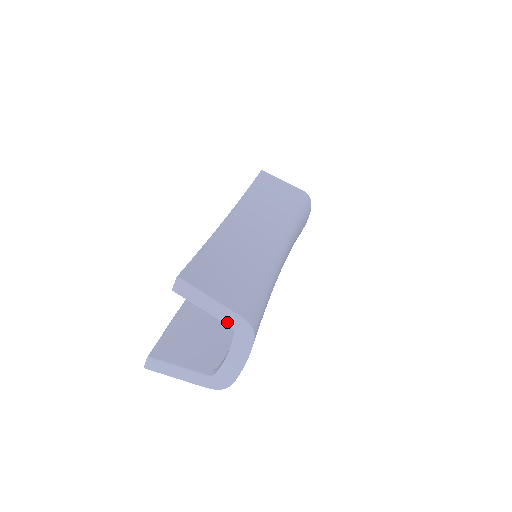
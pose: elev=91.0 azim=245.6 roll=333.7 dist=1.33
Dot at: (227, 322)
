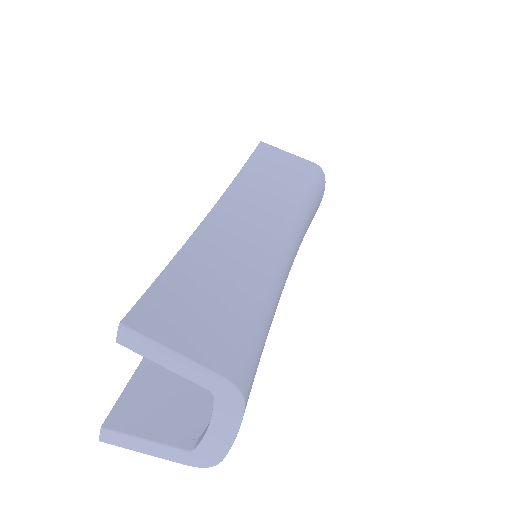
Dot at: (202, 383)
